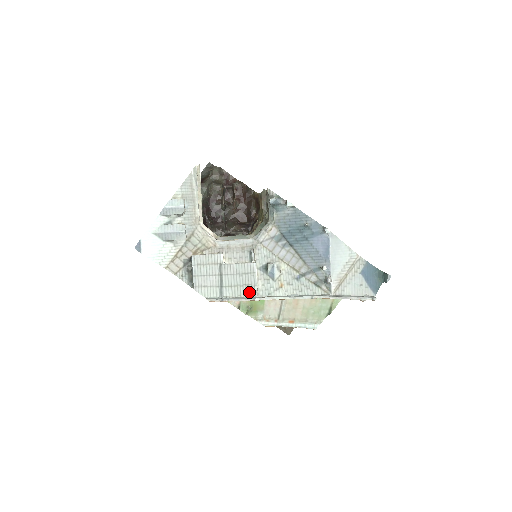
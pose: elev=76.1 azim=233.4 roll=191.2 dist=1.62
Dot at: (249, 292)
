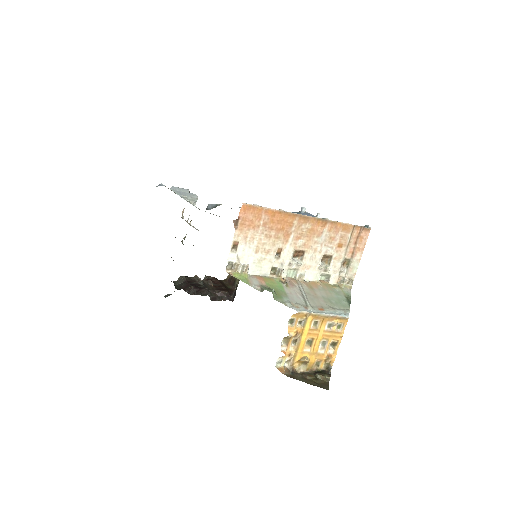
Dot at: occluded
